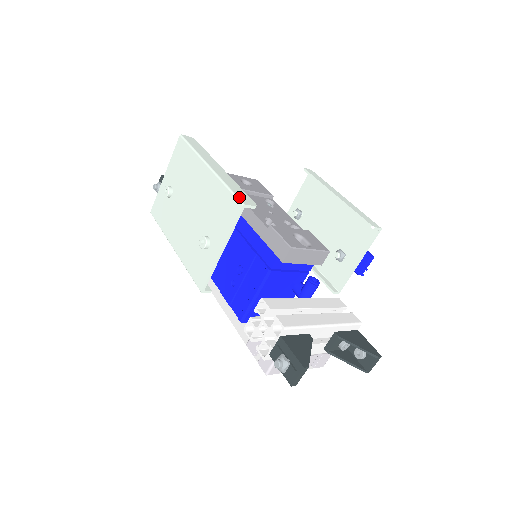
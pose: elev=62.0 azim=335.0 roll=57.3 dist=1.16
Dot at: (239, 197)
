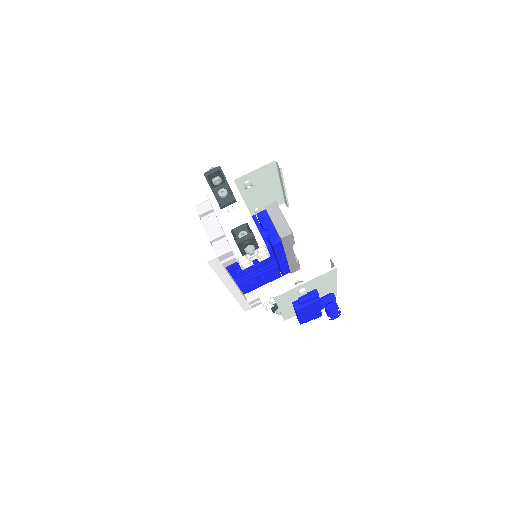
Dot at: occluded
